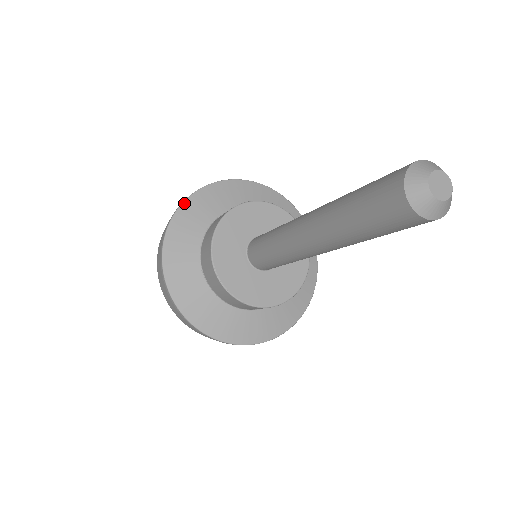
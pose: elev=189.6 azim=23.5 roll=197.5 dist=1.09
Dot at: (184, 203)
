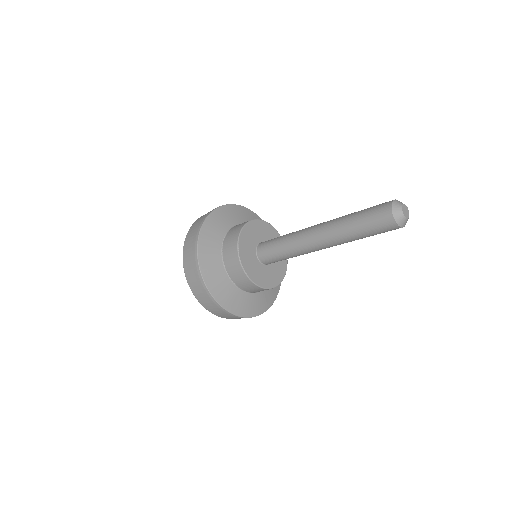
Dot at: (220, 207)
